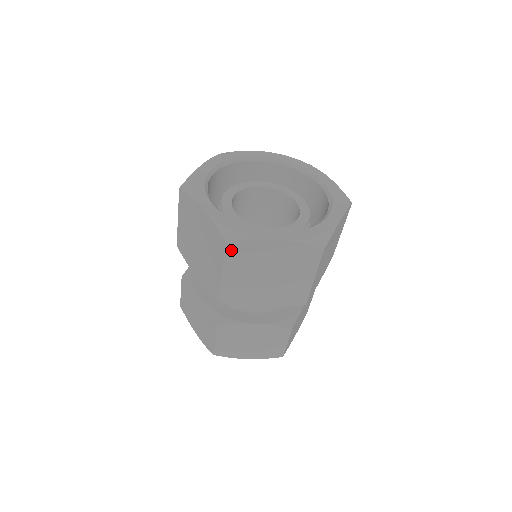
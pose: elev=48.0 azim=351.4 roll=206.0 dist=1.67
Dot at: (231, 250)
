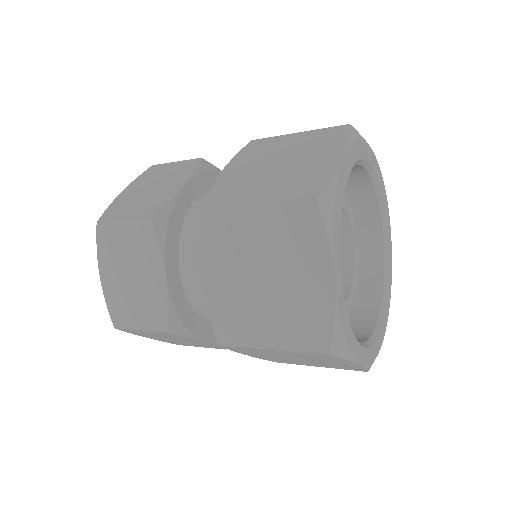
Dot at: (318, 355)
